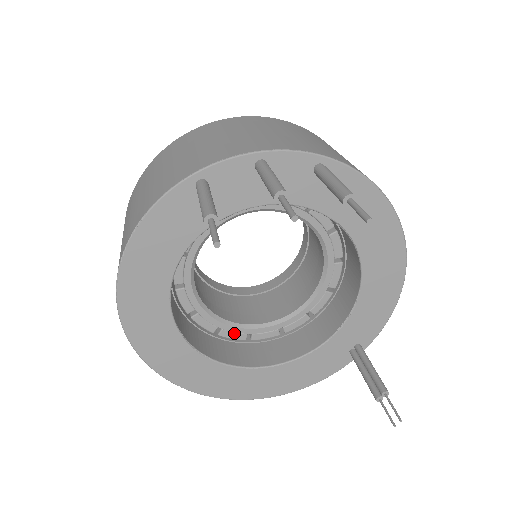
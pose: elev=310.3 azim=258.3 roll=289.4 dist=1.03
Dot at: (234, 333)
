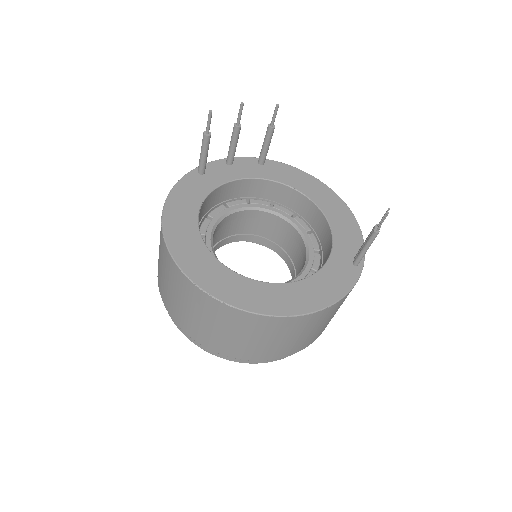
Dot at: occluded
